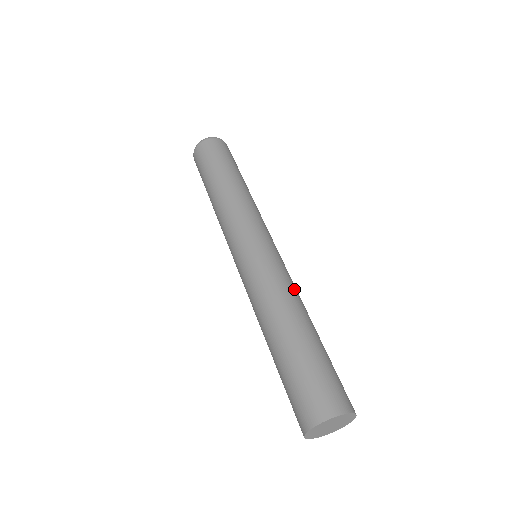
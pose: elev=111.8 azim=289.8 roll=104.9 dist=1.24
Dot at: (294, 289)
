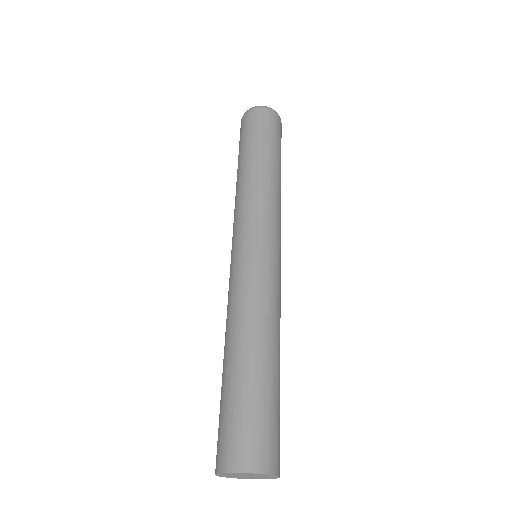
Dot at: (276, 310)
